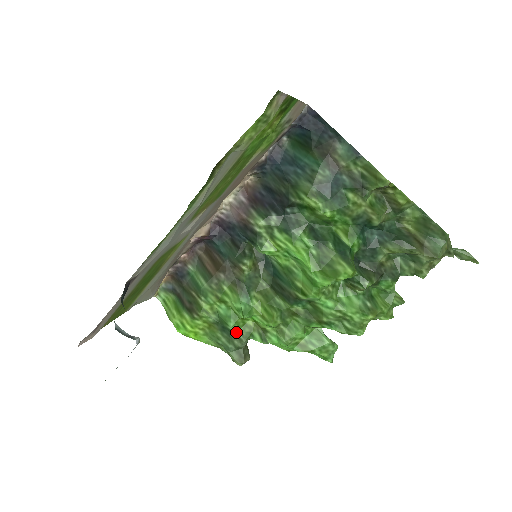
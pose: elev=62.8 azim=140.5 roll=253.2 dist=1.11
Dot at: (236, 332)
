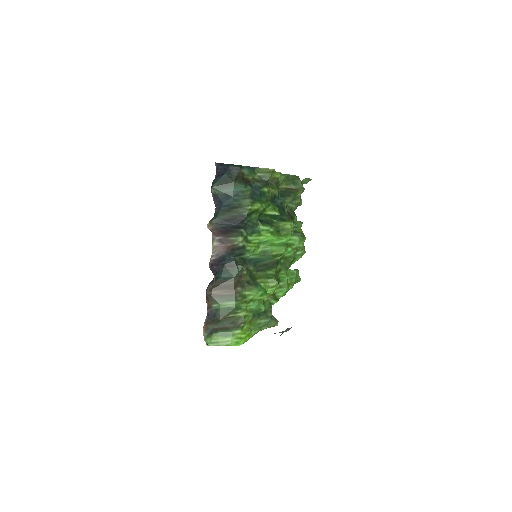
Dot at: (266, 309)
